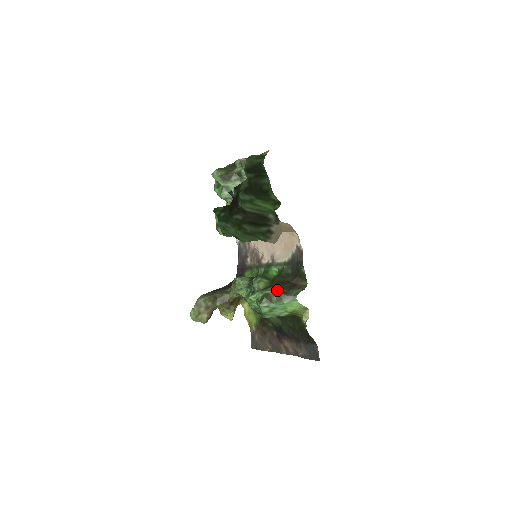
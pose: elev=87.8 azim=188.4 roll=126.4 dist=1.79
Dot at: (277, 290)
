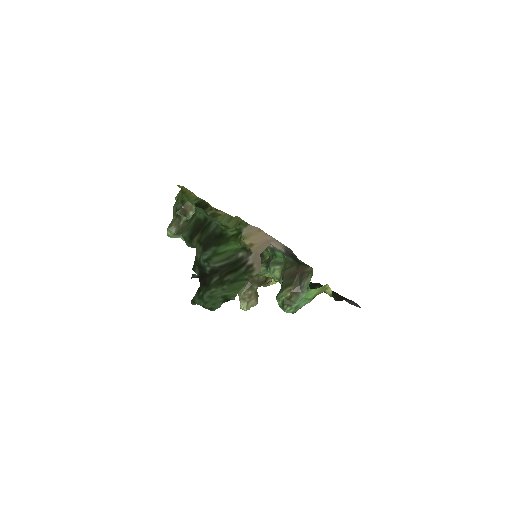
Dot at: (290, 293)
